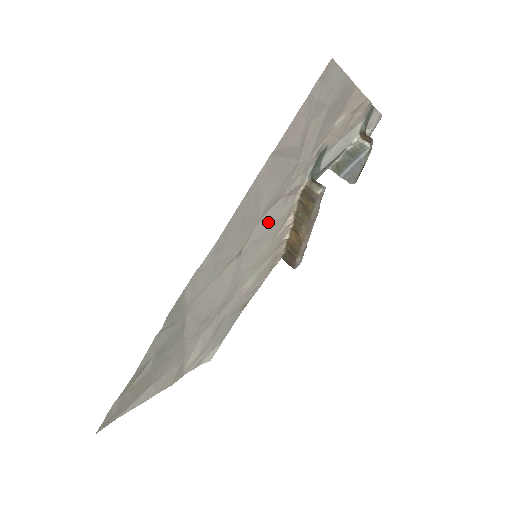
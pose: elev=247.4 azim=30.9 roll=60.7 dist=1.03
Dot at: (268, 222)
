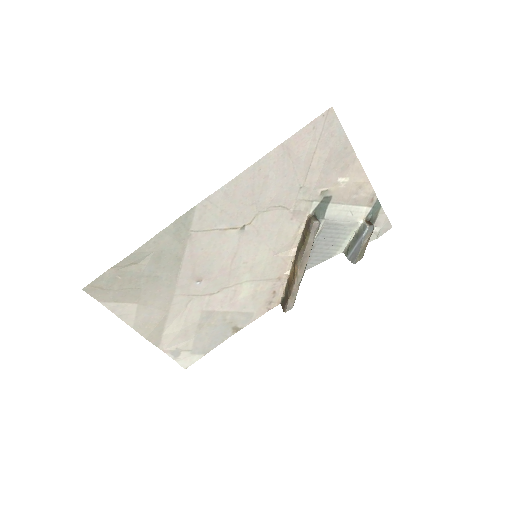
Dot at: (272, 222)
